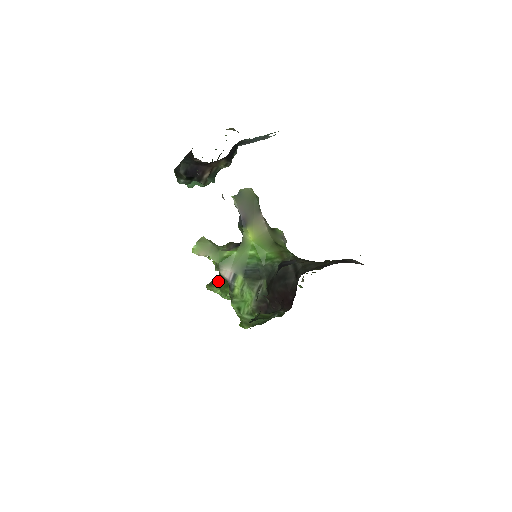
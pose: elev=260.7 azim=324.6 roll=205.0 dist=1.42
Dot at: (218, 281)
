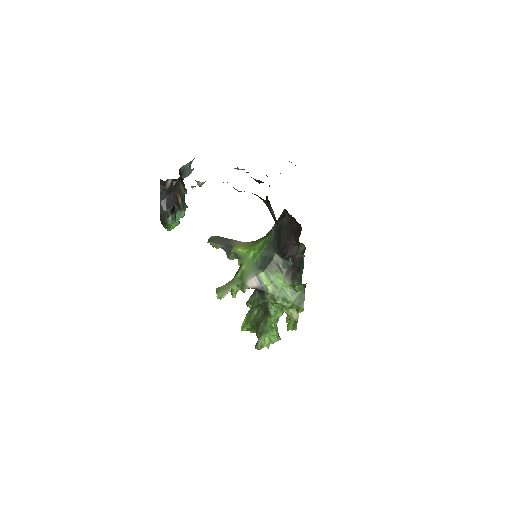
Dot at: (258, 329)
